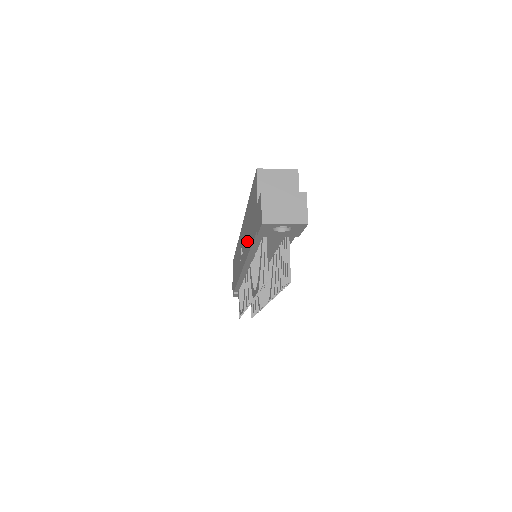
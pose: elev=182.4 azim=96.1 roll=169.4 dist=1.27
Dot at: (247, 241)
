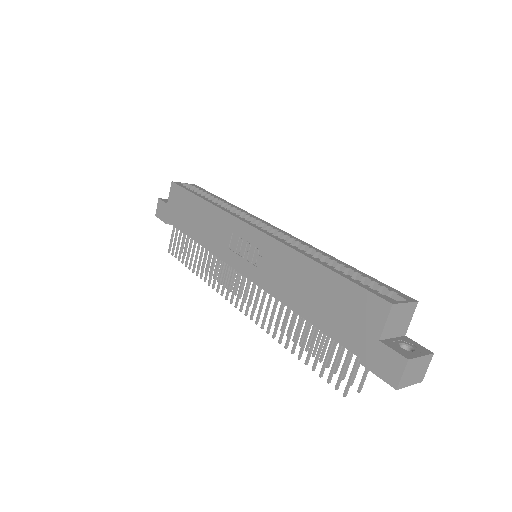
Dot at: (294, 294)
